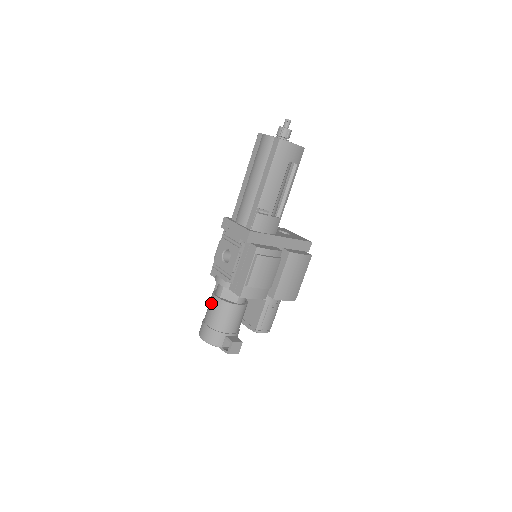
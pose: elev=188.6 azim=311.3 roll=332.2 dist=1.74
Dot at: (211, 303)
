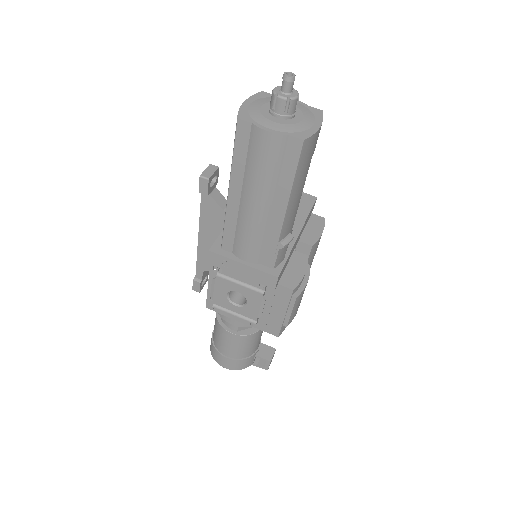
Dot at: (225, 339)
